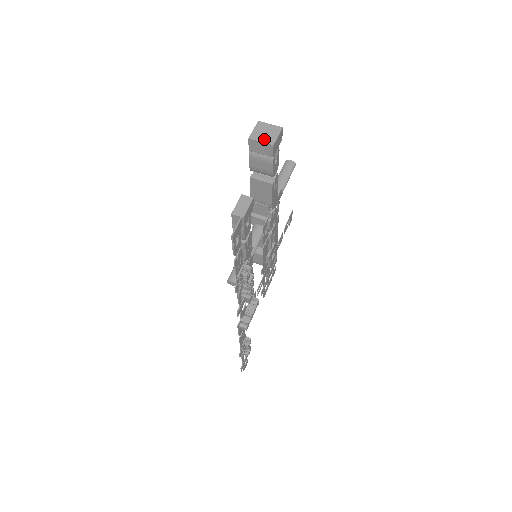
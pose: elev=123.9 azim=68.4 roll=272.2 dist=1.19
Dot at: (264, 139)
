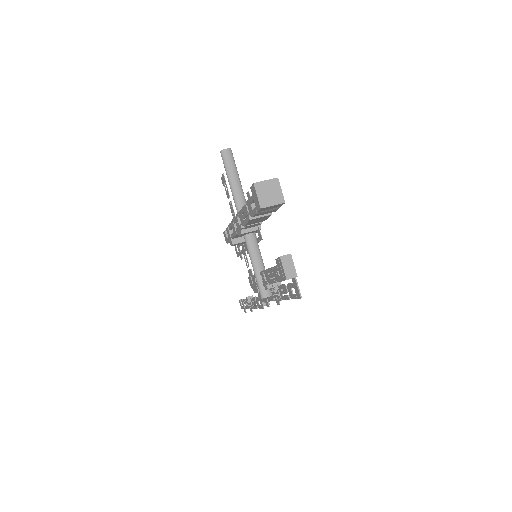
Dot at: (273, 201)
